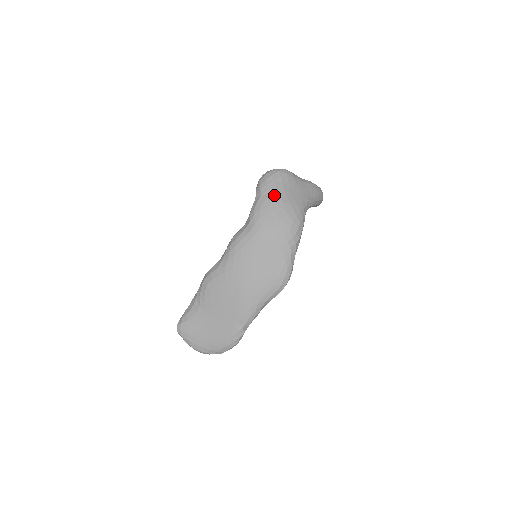
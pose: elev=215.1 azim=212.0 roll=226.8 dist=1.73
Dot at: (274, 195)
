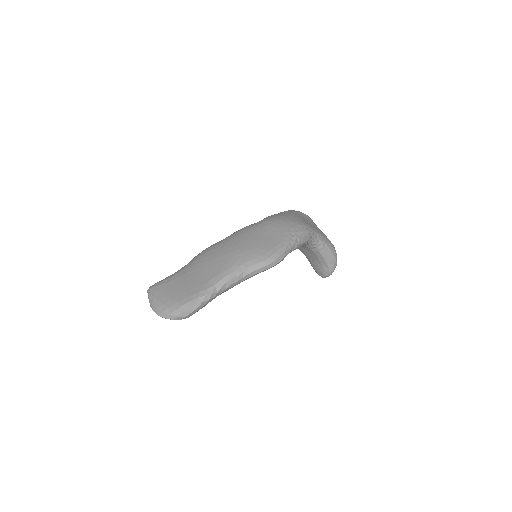
Dot at: (290, 213)
